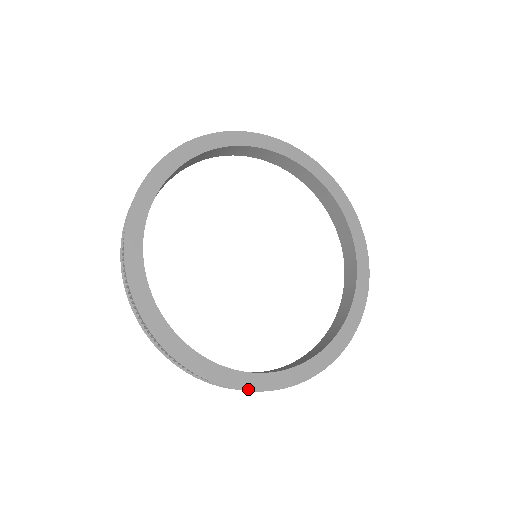
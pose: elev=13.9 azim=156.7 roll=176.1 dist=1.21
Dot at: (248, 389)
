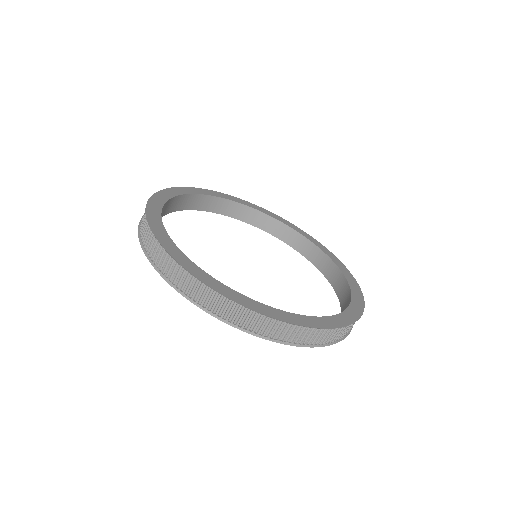
Dot at: (151, 227)
